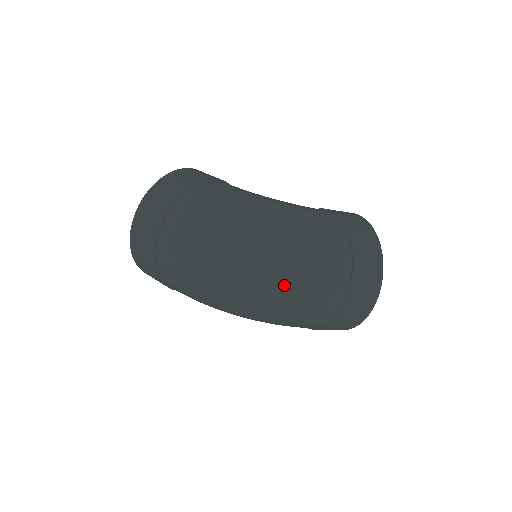
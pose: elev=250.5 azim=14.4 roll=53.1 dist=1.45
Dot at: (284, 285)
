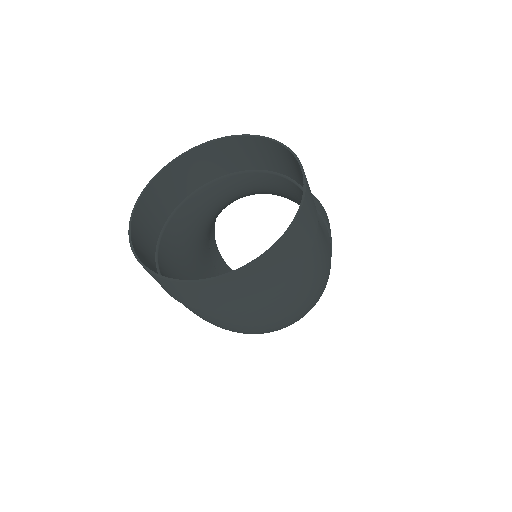
Dot at: occluded
